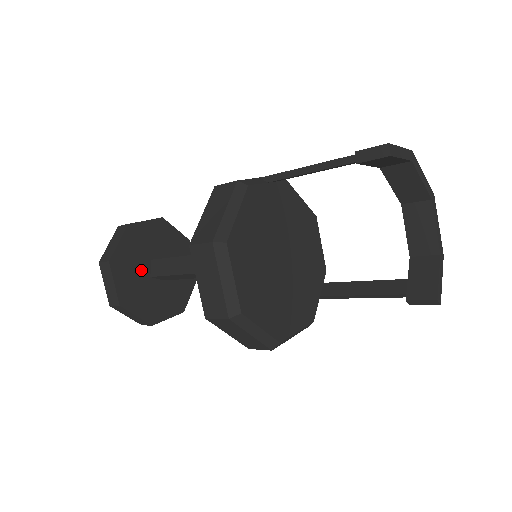
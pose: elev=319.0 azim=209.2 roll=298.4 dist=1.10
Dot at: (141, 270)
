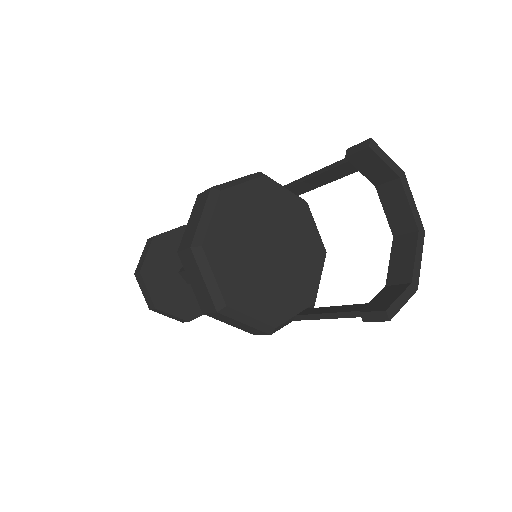
Dot at: (174, 262)
